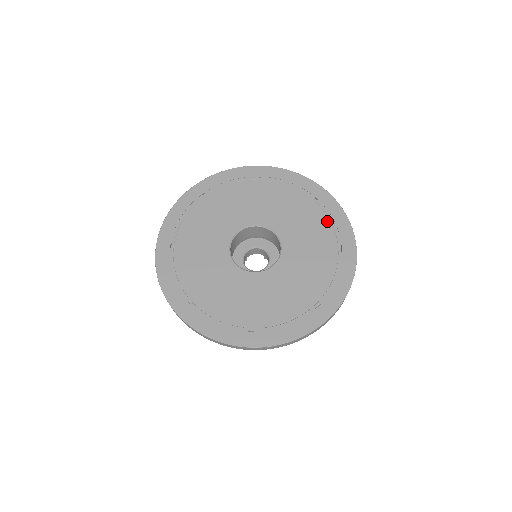
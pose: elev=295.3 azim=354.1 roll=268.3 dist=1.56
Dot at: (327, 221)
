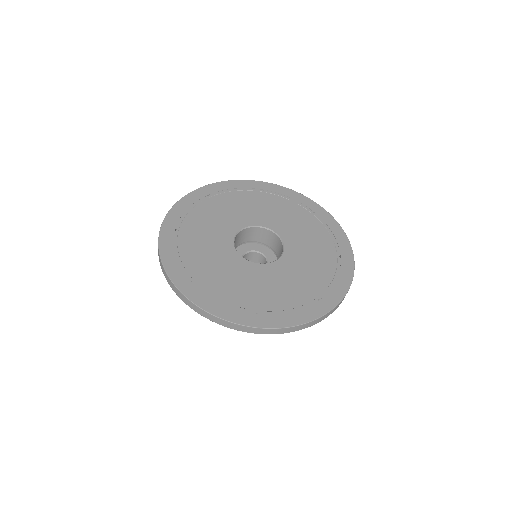
Dot at: (285, 200)
